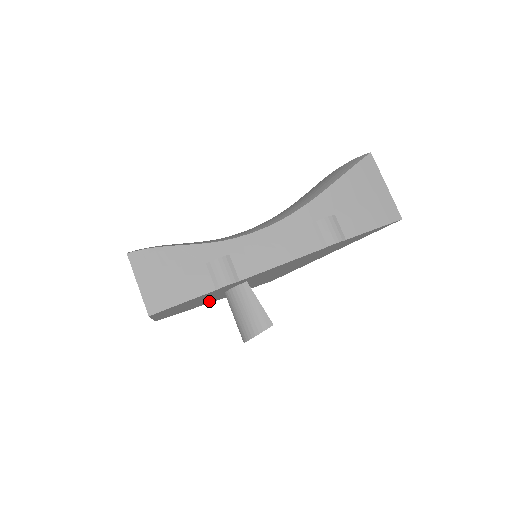
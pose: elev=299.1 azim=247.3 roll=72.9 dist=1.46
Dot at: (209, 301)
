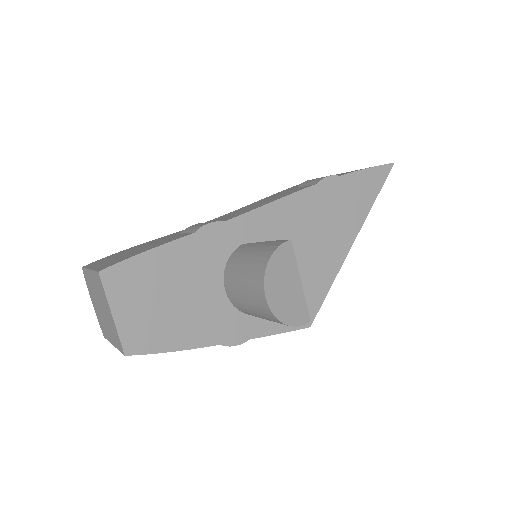
Dot at: (211, 328)
